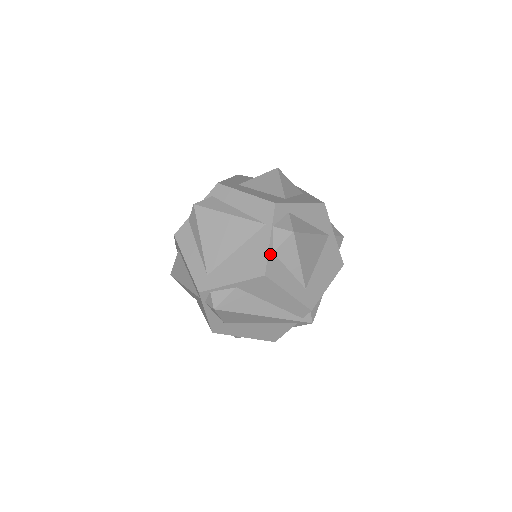
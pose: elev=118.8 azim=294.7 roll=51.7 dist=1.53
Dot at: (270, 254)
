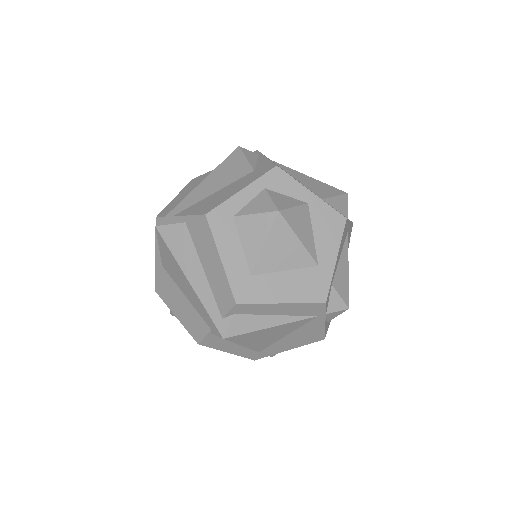
Dot at: (326, 327)
